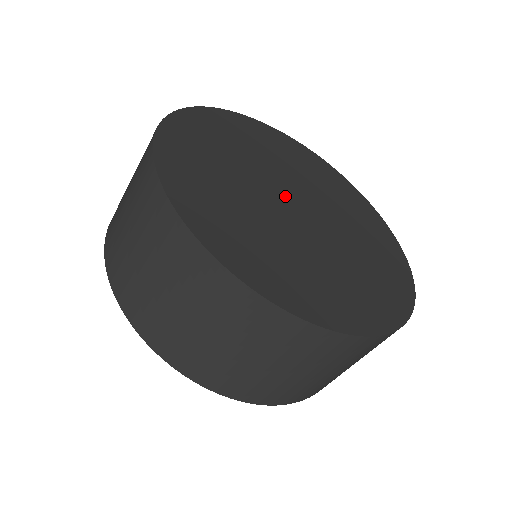
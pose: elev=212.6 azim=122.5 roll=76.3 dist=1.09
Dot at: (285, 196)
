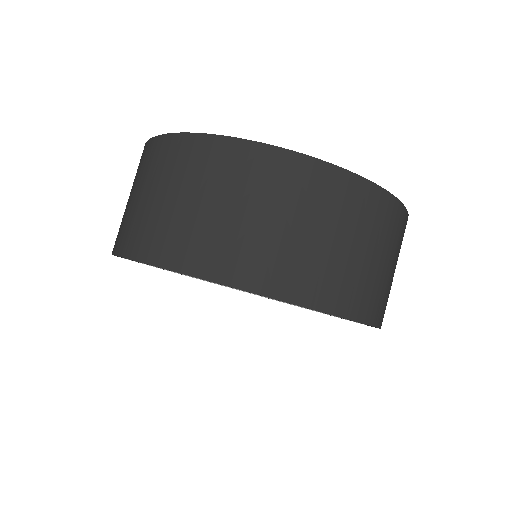
Dot at: occluded
